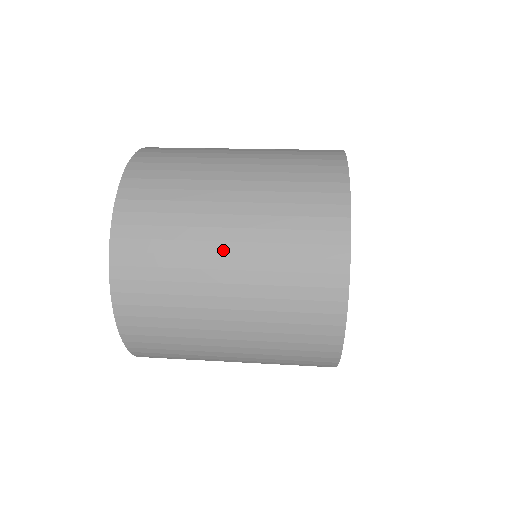
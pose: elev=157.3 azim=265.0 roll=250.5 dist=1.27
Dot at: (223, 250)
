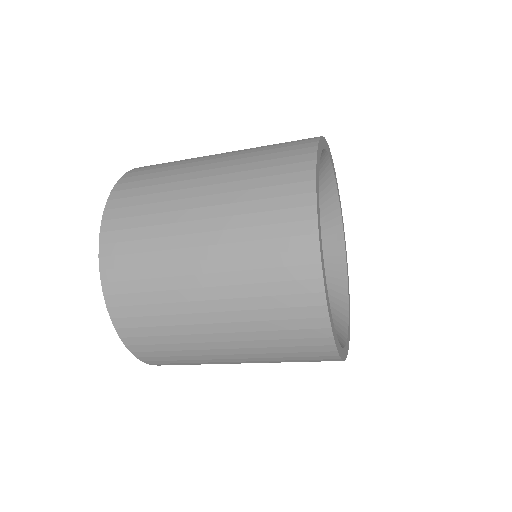
Dot at: (200, 282)
